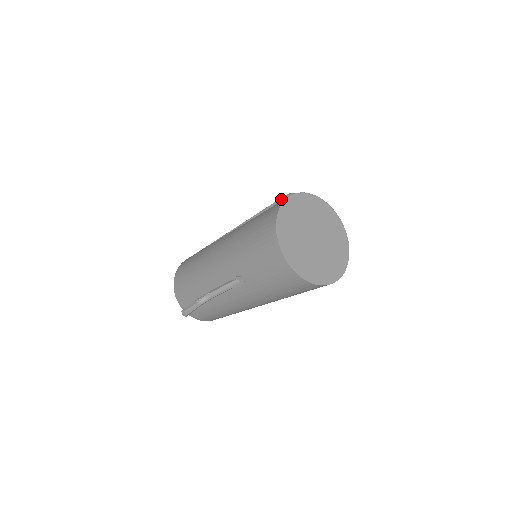
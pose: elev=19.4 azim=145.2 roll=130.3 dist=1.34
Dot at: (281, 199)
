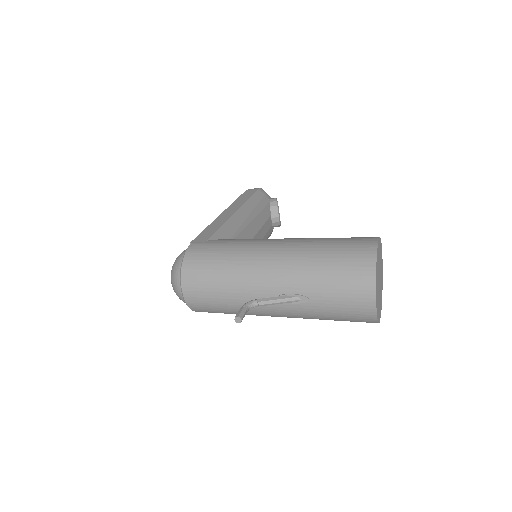
Dot at: (256, 193)
